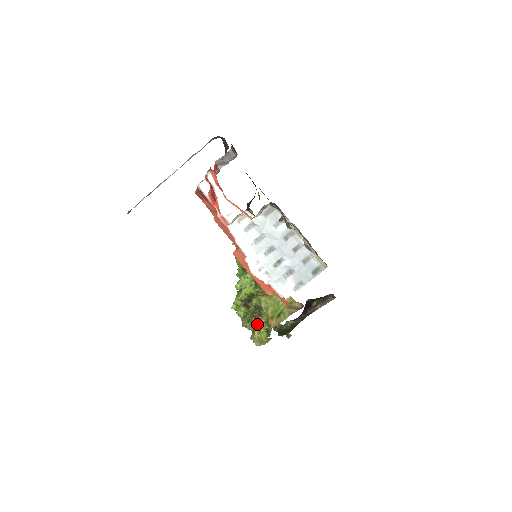
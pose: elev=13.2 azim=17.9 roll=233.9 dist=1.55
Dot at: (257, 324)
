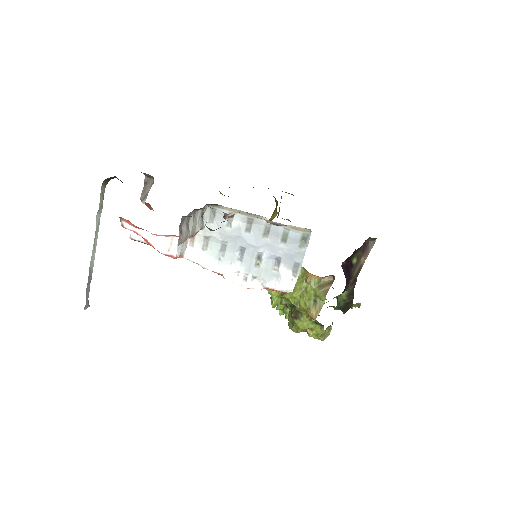
Dot at: (301, 323)
